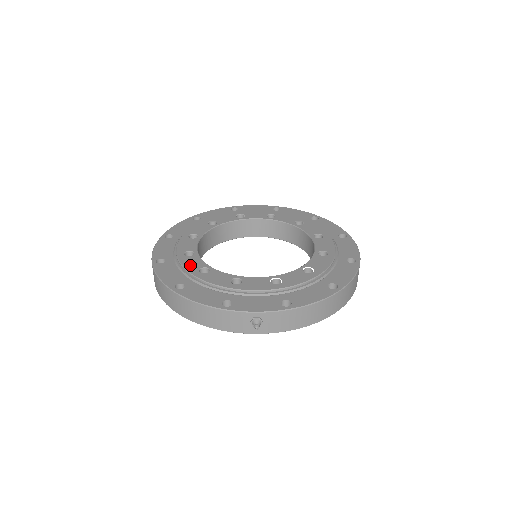
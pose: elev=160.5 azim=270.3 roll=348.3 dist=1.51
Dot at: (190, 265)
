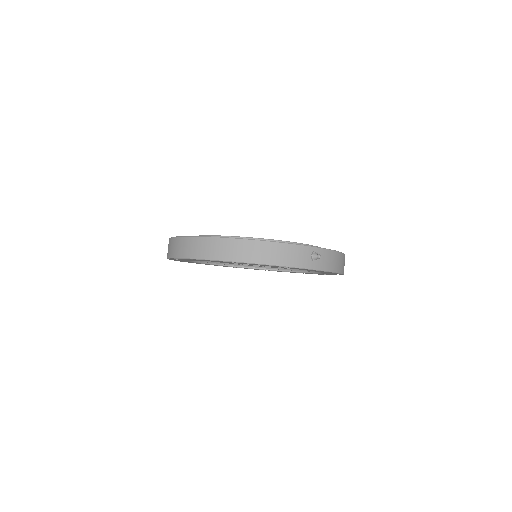
Dot at: occluded
